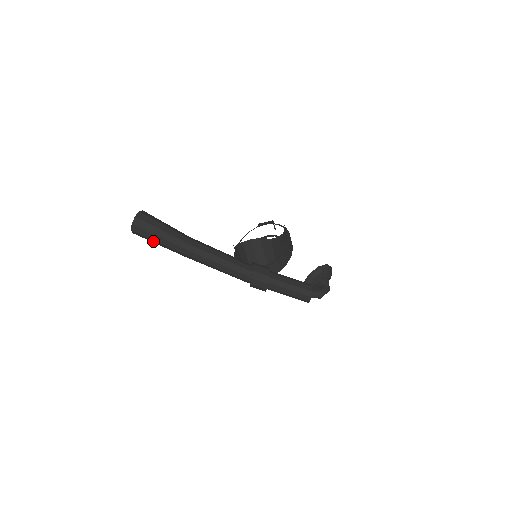
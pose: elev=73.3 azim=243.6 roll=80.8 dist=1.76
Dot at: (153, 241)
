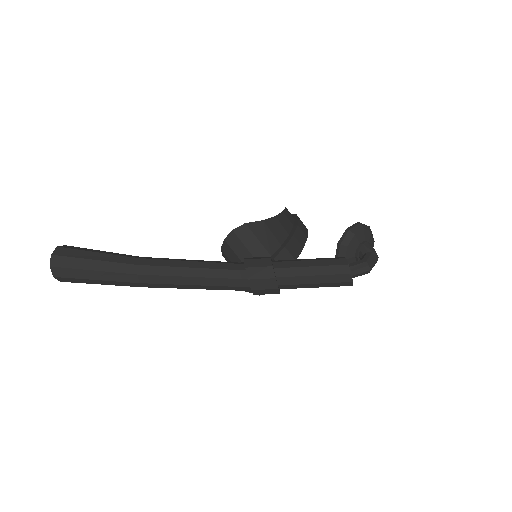
Dot at: (91, 281)
